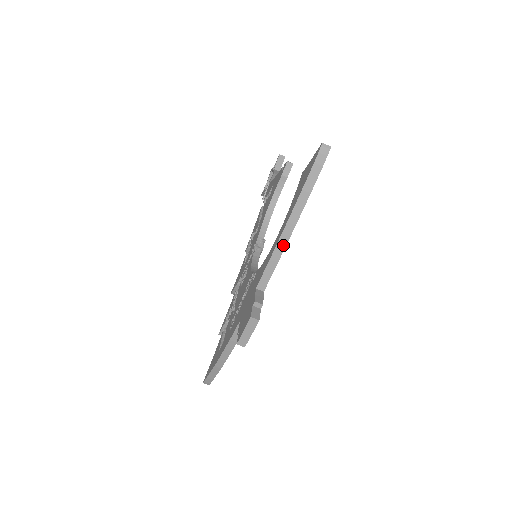
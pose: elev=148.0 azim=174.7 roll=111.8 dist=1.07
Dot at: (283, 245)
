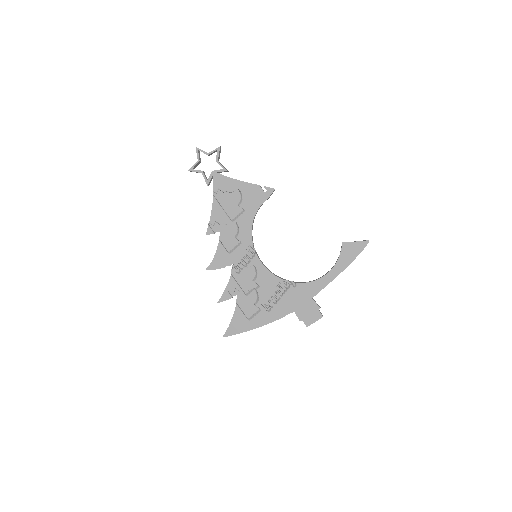
Dot at: occluded
